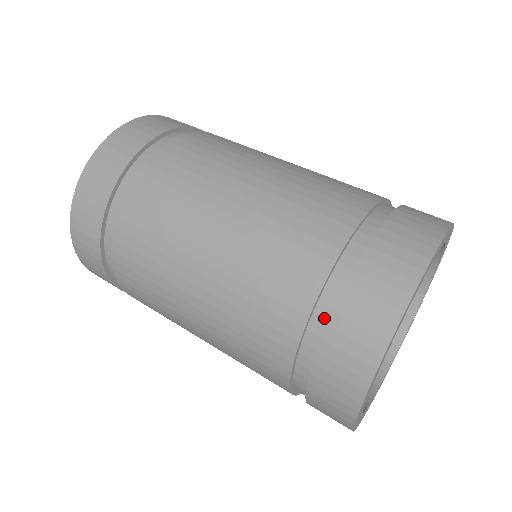
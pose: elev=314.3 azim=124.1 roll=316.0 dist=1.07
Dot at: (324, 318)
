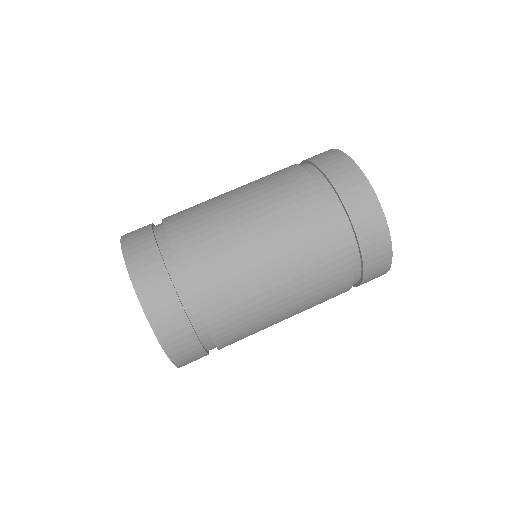
Dot at: (332, 195)
